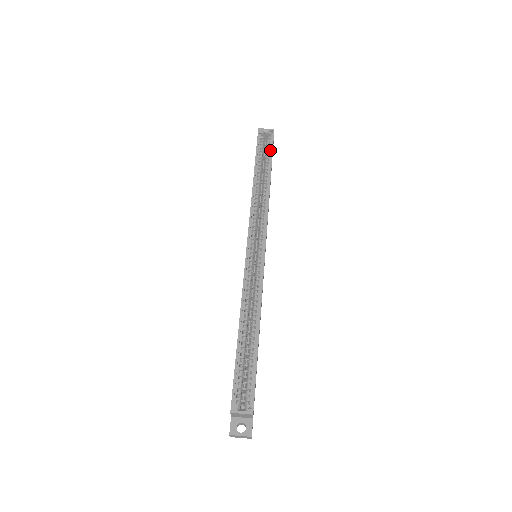
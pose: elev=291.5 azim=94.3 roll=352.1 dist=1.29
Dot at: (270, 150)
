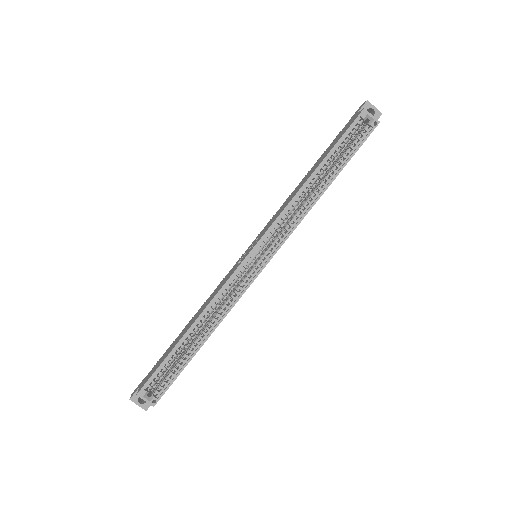
Dot at: (355, 148)
